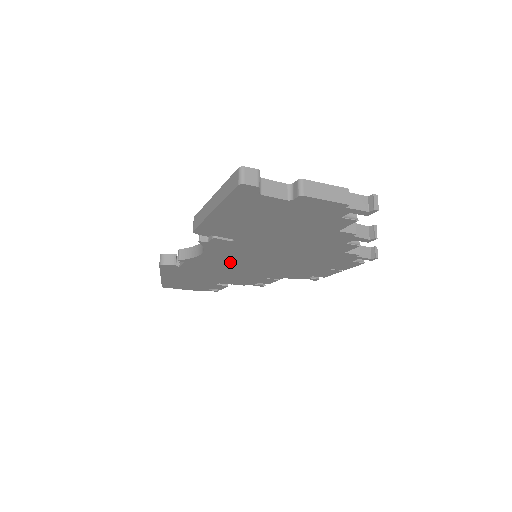
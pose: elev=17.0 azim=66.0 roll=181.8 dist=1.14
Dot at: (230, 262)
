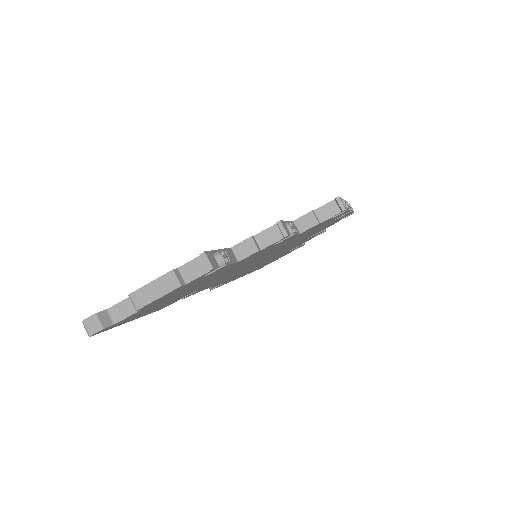
Dot at: occluded
